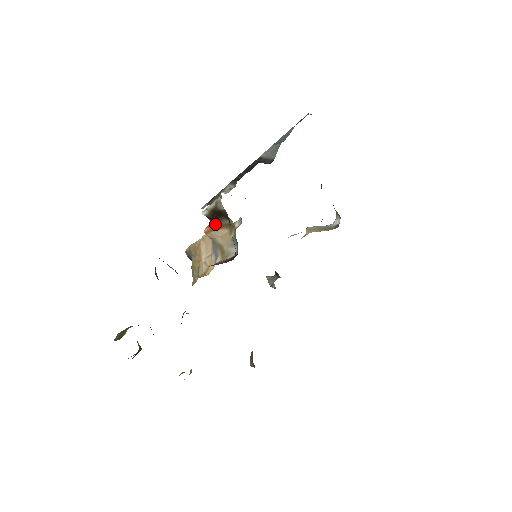
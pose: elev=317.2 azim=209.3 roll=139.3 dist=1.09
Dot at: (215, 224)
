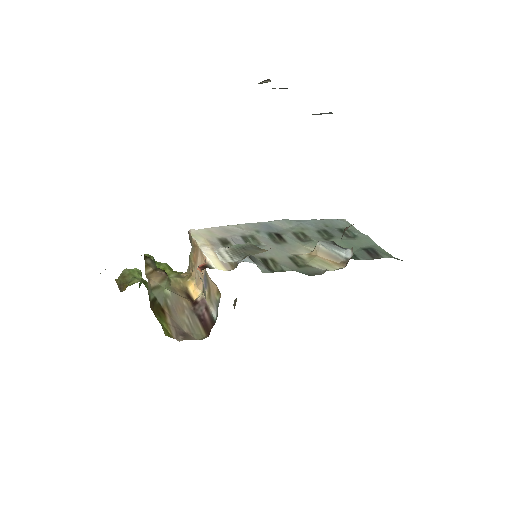
Dot at: occluded
